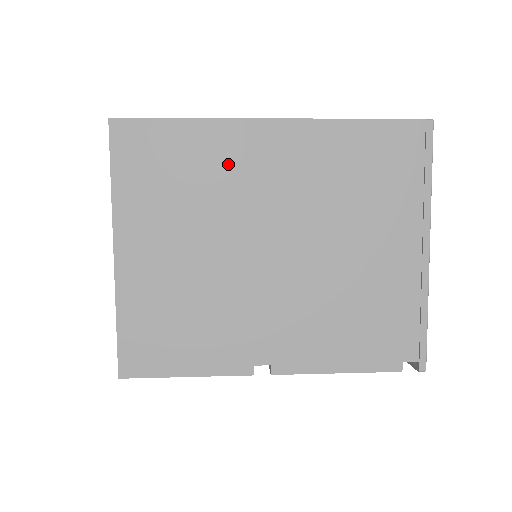
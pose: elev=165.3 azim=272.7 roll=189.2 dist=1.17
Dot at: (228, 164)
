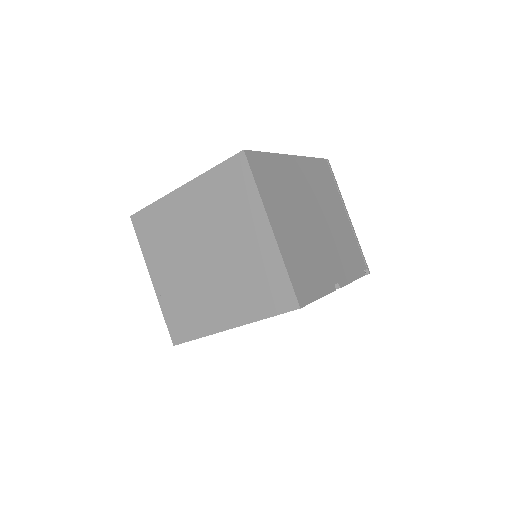
Dot at: (289, 177)
